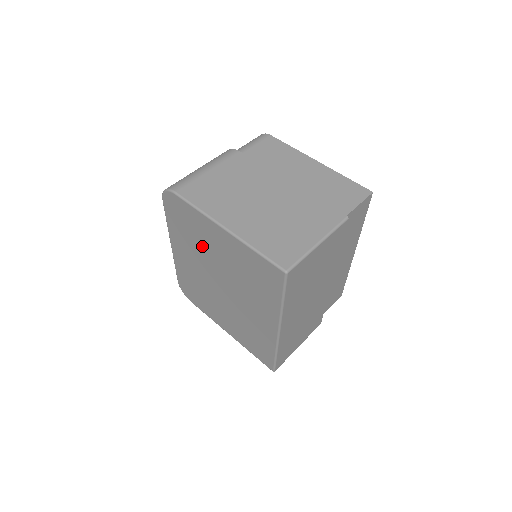
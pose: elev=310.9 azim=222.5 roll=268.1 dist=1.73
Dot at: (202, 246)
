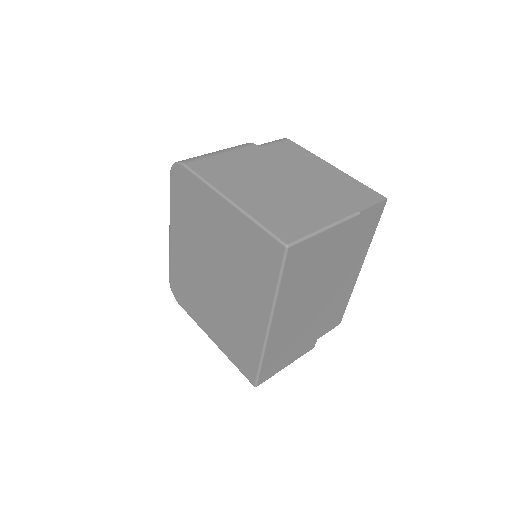
Dot at: (202, 227)
